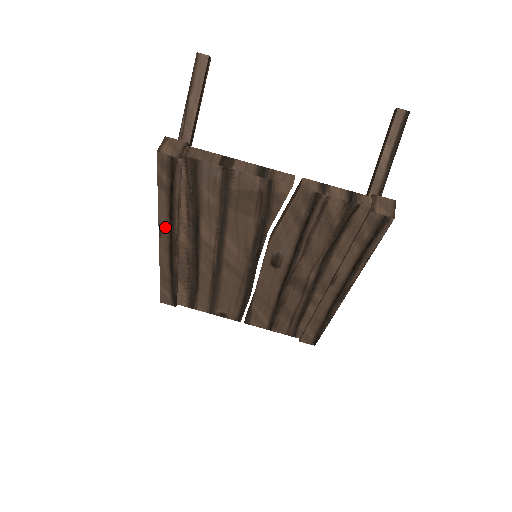
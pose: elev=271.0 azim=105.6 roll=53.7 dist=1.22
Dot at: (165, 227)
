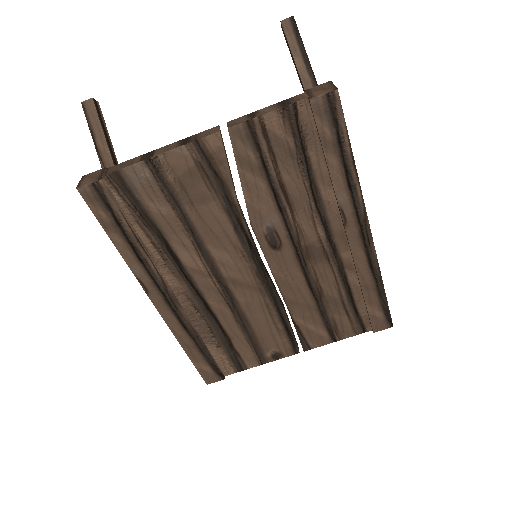
Dot at: (144, 278)
